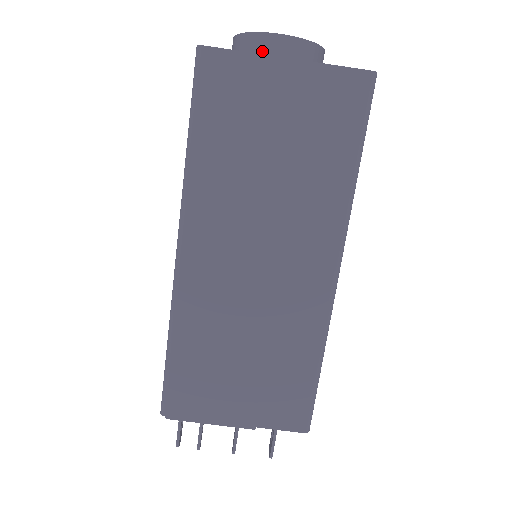
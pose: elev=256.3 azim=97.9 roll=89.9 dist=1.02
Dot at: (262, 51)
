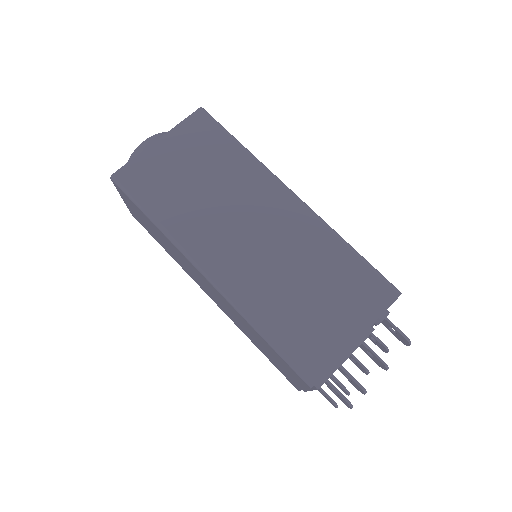
Dot at: occluded
